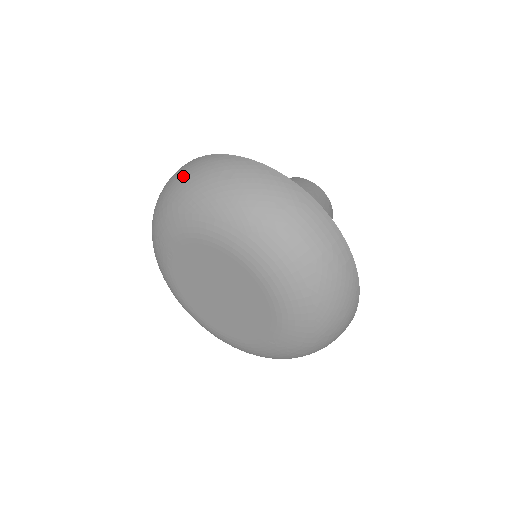
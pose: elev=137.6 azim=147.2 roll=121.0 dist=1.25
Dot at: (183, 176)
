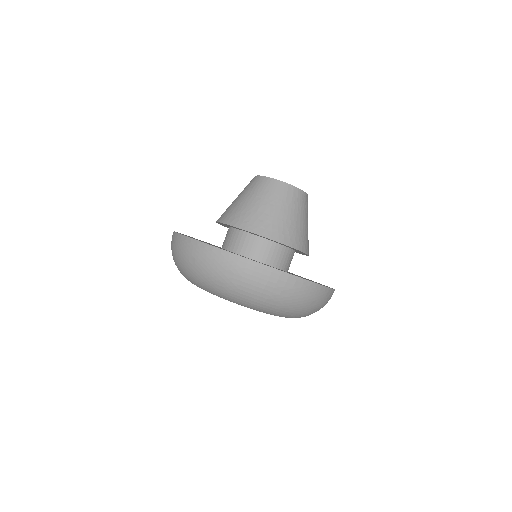
Dot at: (173, 253)
